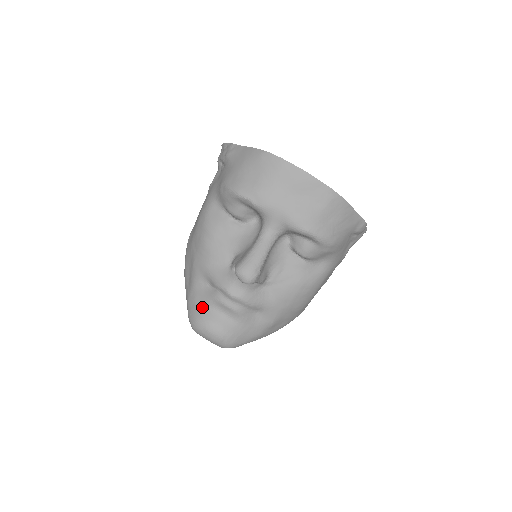
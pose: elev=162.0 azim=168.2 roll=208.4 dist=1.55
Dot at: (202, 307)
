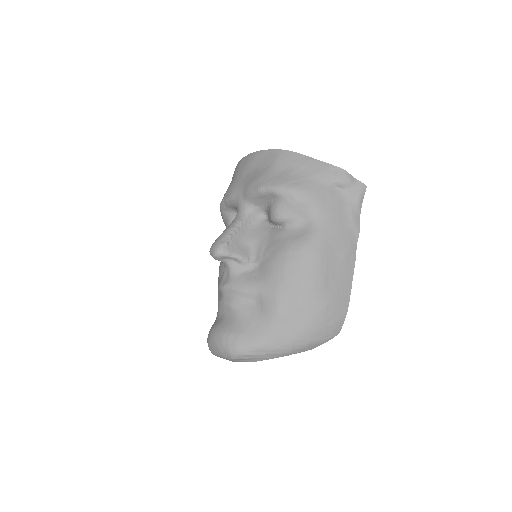
Dot at: occluded
